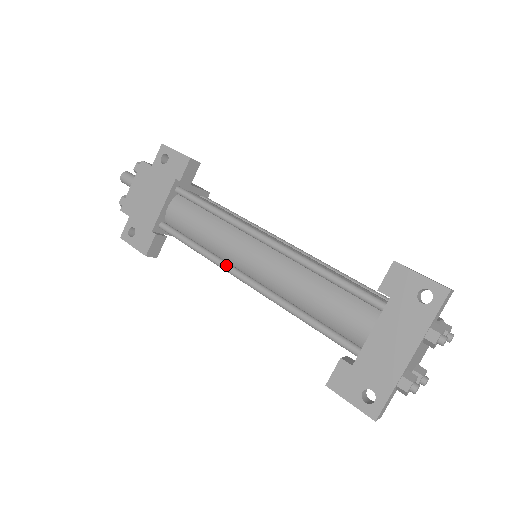
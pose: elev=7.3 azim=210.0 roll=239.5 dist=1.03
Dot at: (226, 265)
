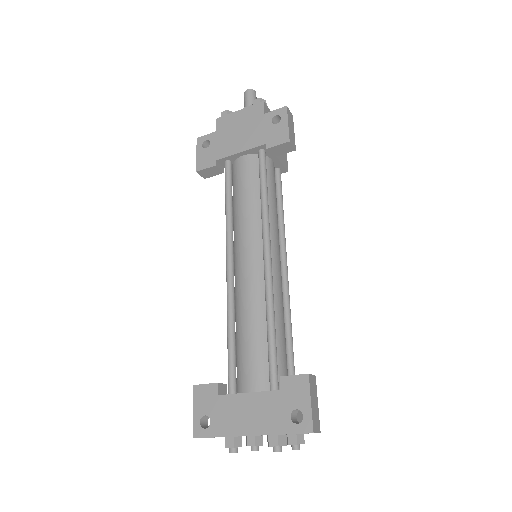
Dot at: (230, 241)
